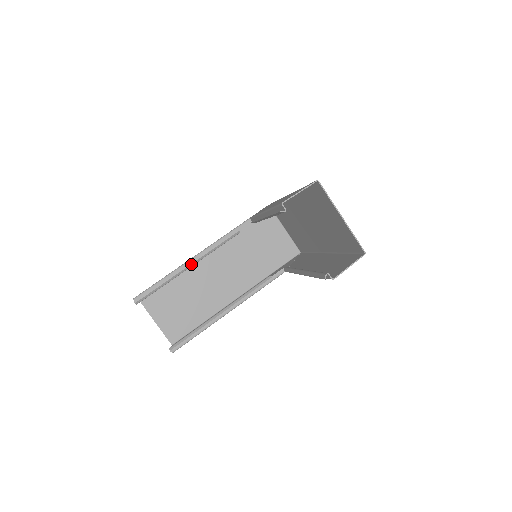
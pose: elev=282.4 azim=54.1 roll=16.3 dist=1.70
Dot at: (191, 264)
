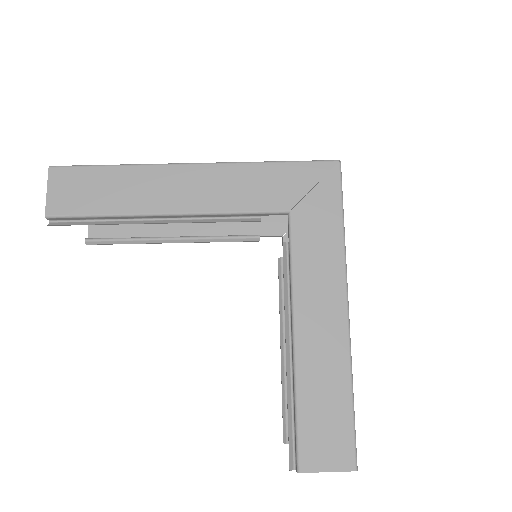
Dot at: (160, 223)
